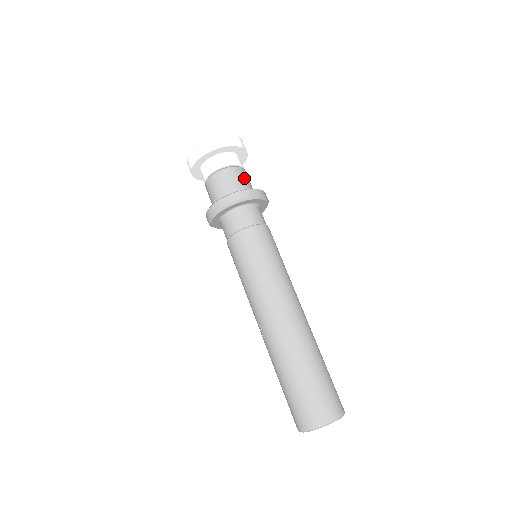
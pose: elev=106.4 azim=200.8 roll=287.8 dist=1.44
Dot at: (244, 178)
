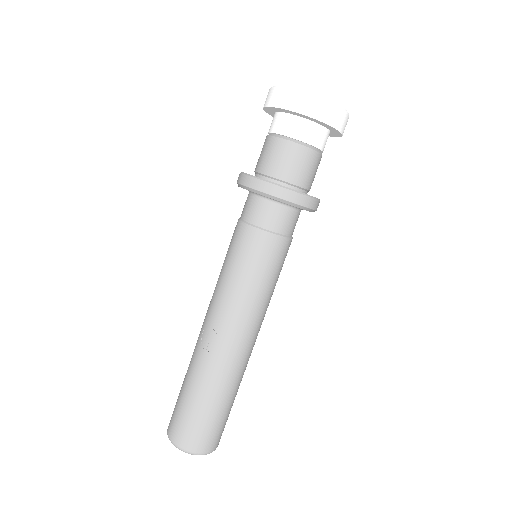
Dot at: occluded
